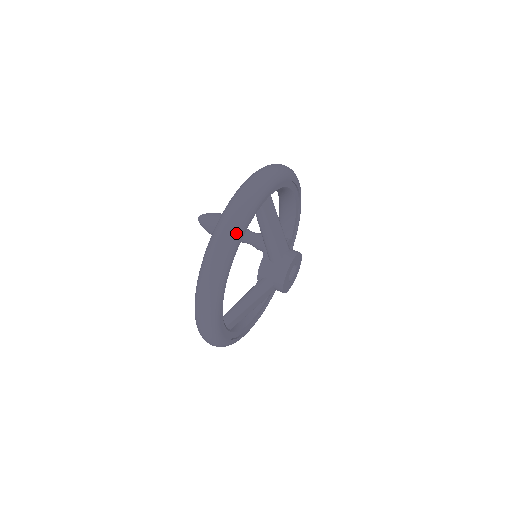
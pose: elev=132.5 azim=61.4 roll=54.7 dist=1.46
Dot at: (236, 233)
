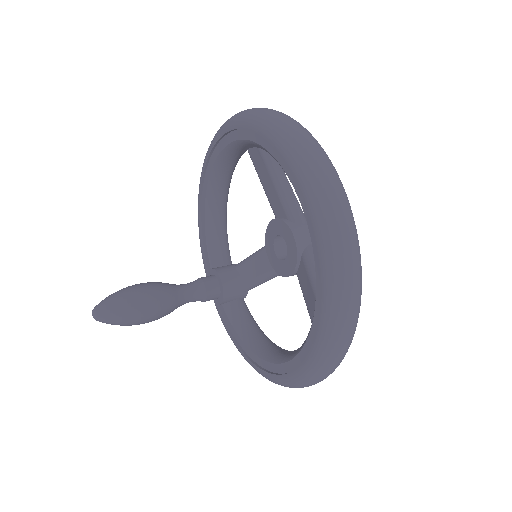
Dot at: occluded
